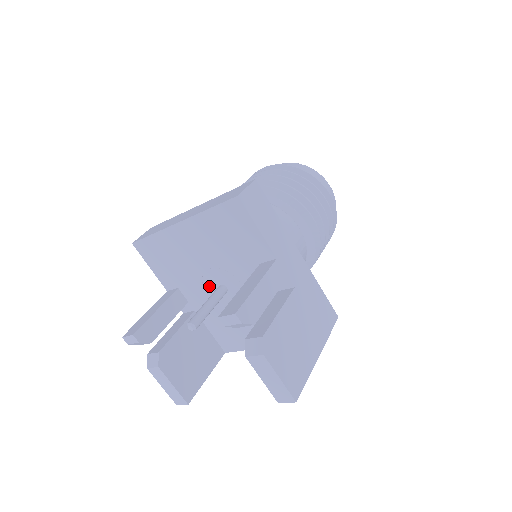
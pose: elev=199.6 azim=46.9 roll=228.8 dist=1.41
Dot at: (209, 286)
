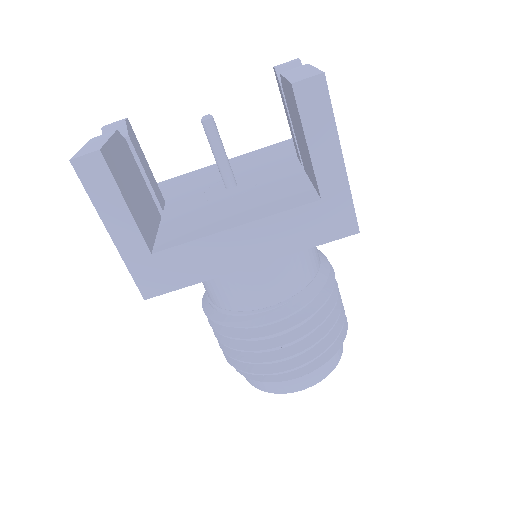
Dot at: (213, 190)
